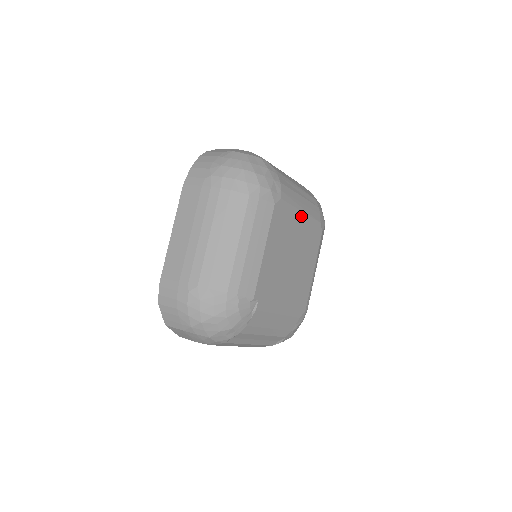
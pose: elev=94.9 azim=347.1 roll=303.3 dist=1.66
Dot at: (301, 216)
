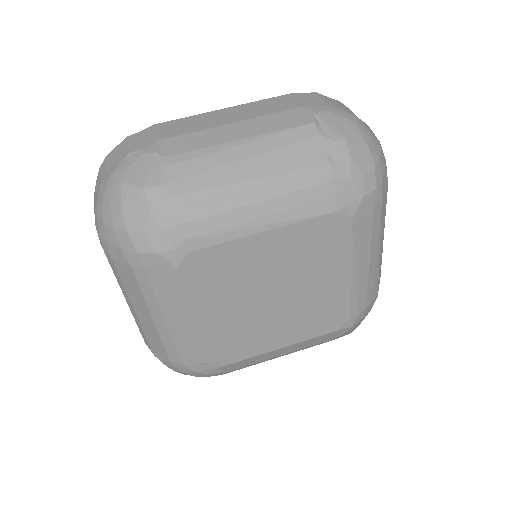
Dot at: (266, 238)
